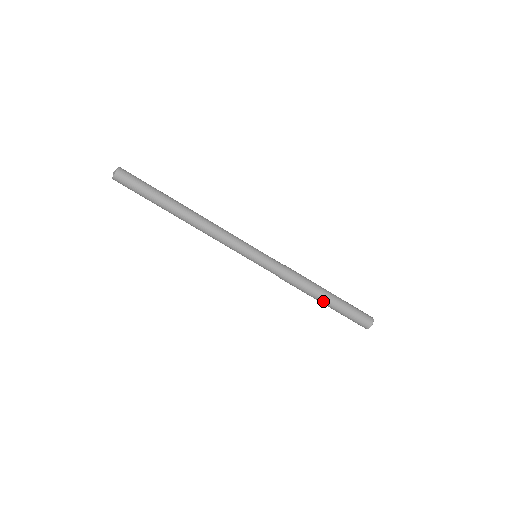
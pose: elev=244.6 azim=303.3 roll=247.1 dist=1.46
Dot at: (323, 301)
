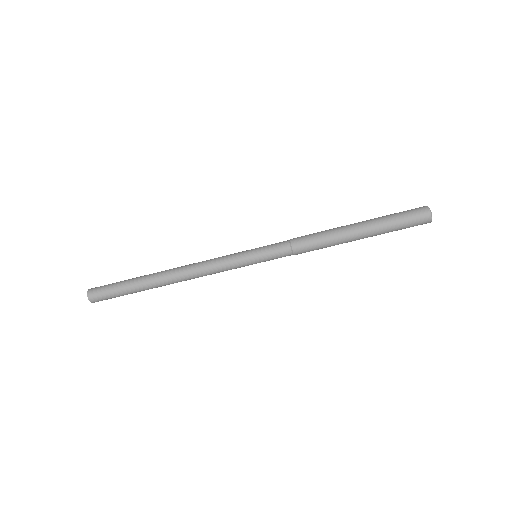
Dot at: (356, 236)
